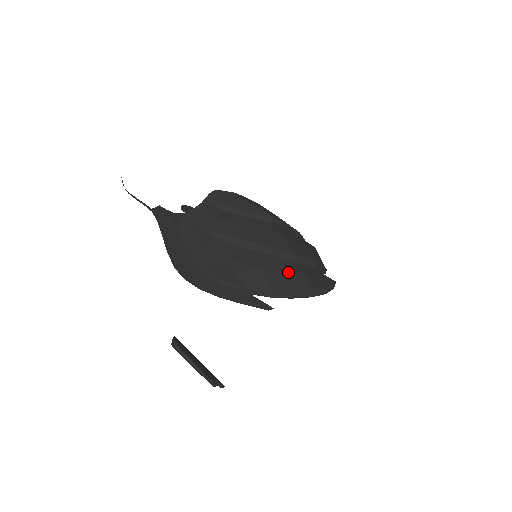
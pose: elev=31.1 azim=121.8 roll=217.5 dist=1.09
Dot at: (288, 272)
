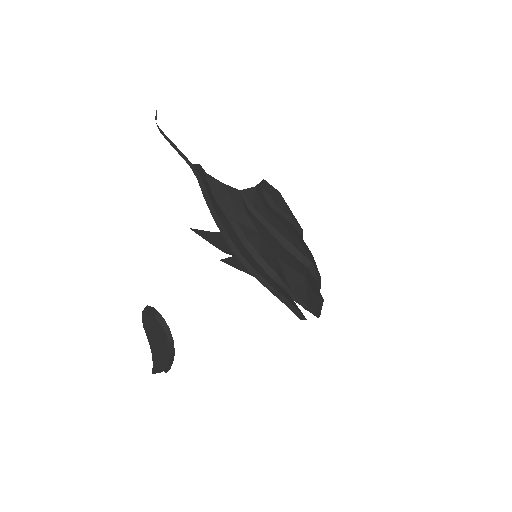
Dot at: (315, 289)
